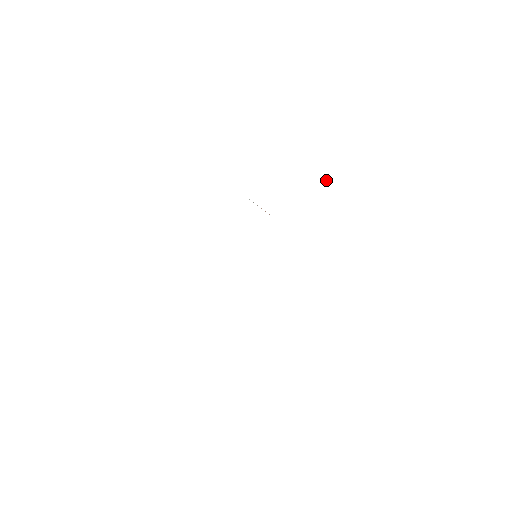
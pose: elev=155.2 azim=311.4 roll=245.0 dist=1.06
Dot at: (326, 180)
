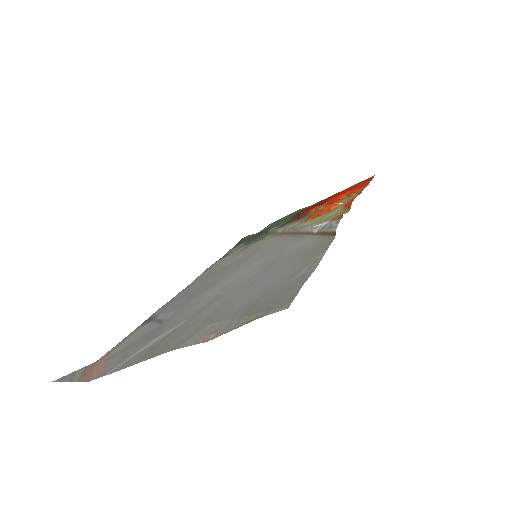
Dot at: (336, 204)
